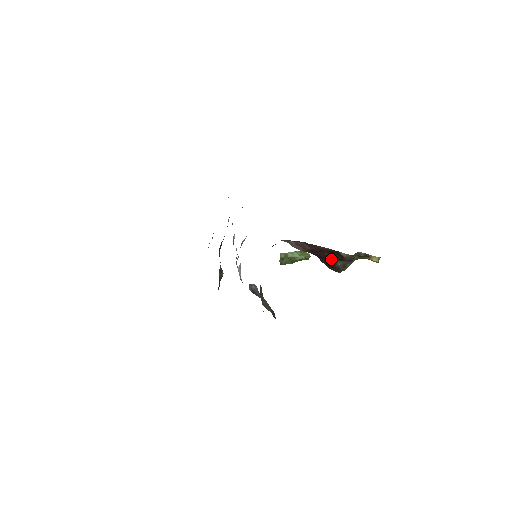
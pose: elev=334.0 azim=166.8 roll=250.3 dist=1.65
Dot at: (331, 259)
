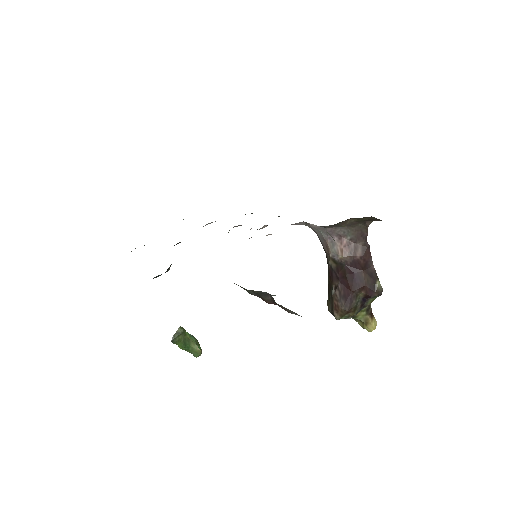
Dot at: (361, 286)
